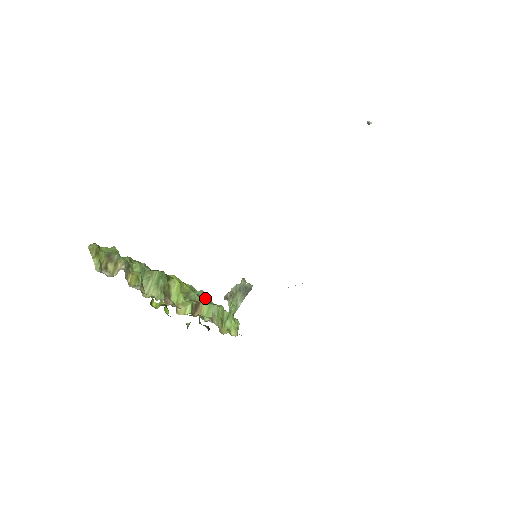
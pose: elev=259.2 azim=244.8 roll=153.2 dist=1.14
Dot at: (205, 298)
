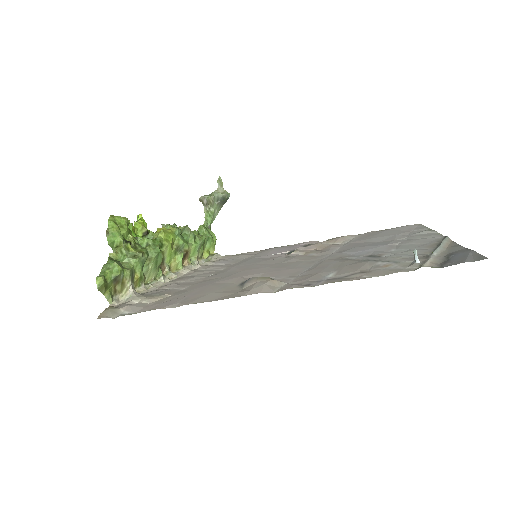
Dot at: (190, 236)
